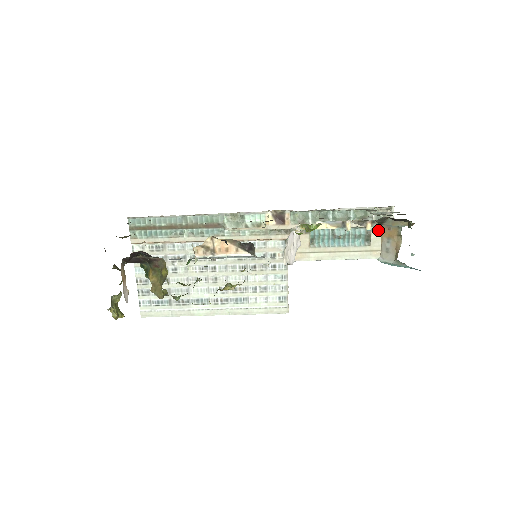
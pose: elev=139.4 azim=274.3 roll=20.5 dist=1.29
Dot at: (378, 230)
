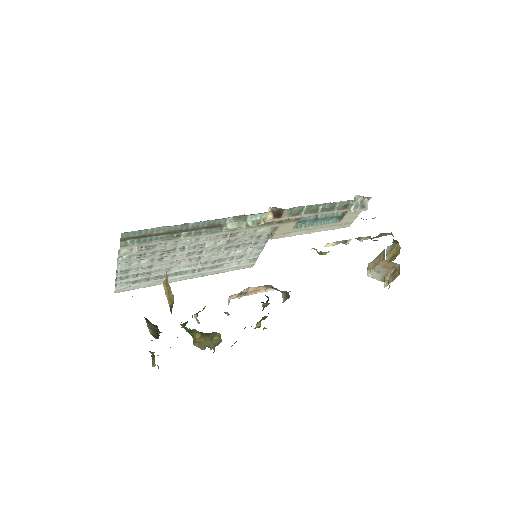
Dot at: (352, 212)
